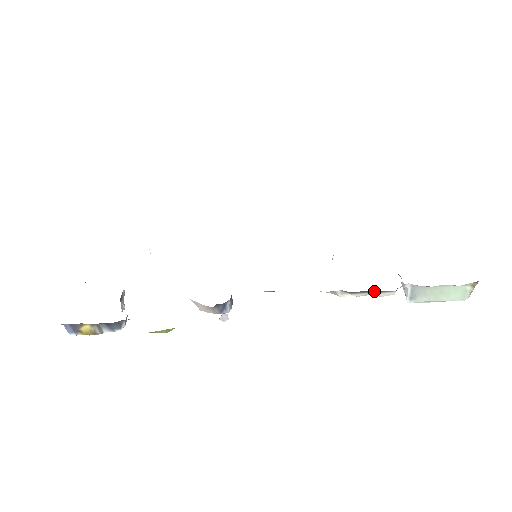
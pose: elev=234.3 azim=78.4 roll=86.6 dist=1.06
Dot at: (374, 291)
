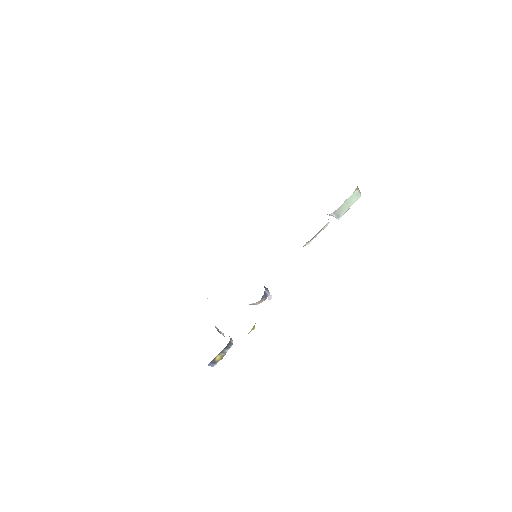
Dot at: (320, 230)
